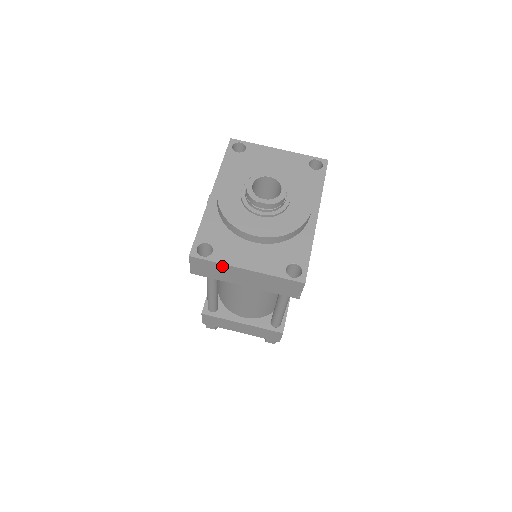
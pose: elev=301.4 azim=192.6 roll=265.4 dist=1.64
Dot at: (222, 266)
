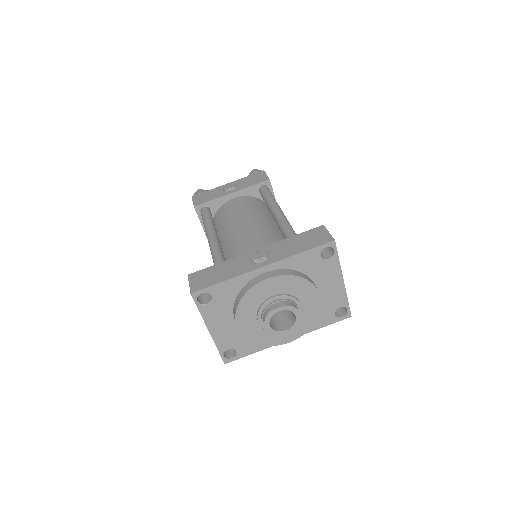
Dot at: (201, 313)
